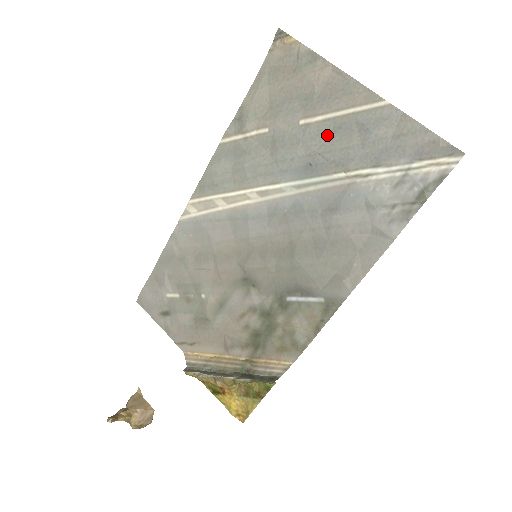
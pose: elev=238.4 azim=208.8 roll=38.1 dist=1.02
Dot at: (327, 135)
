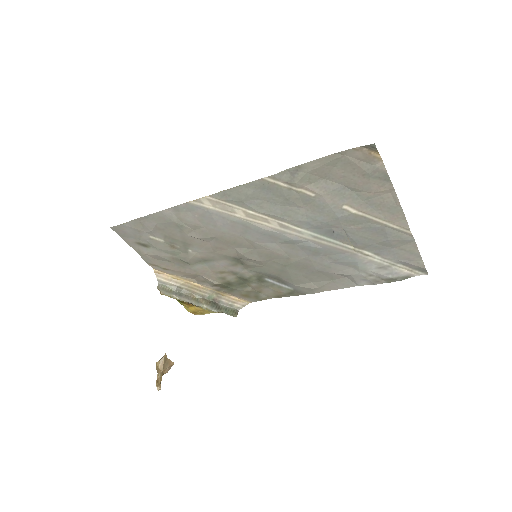
Dot at: (358, 224)
